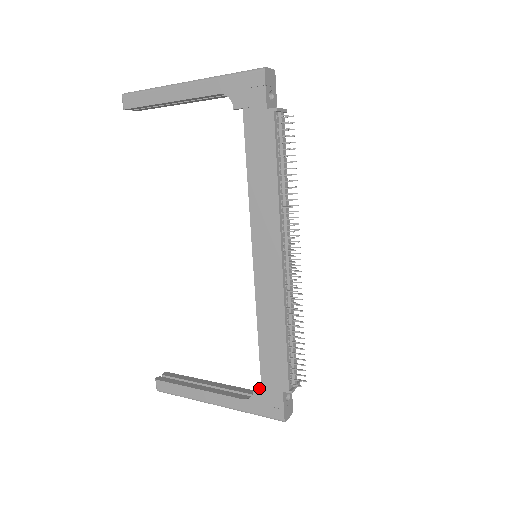
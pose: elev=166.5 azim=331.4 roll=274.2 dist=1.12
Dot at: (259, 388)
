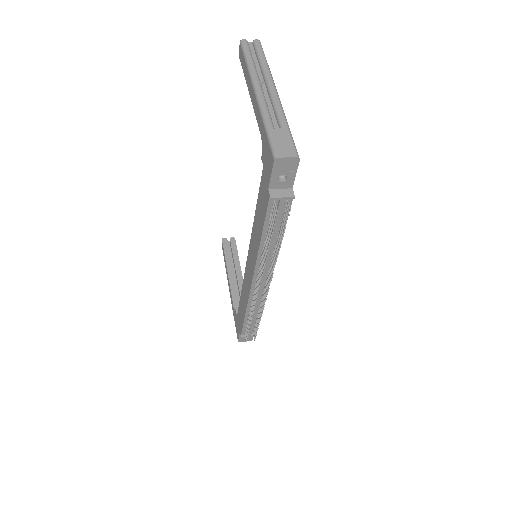
Dot at: occluded
